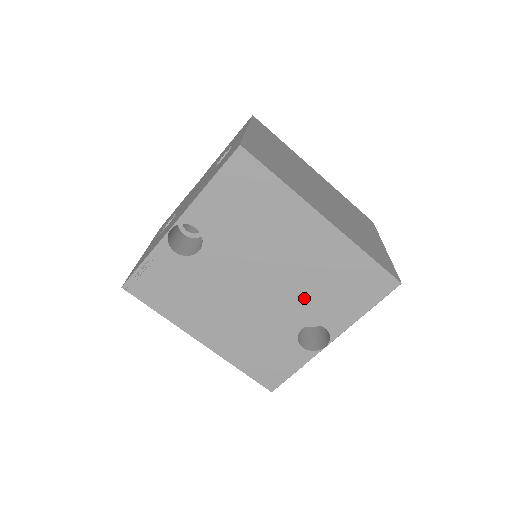
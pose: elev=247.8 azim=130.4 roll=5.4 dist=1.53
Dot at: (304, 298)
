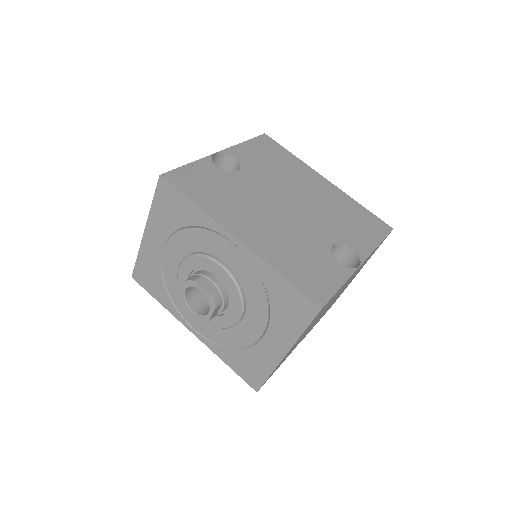
Dot at: (327, 222)
